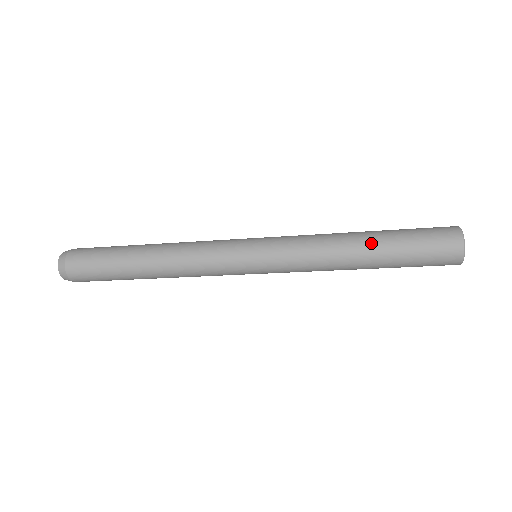
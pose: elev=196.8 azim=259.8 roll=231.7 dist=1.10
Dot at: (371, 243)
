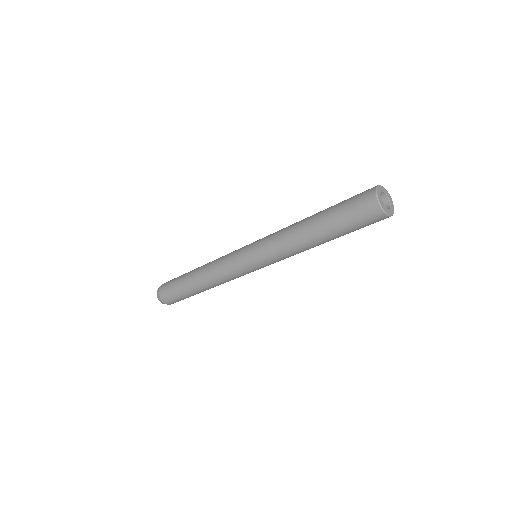
Dot at: (314, 218)
